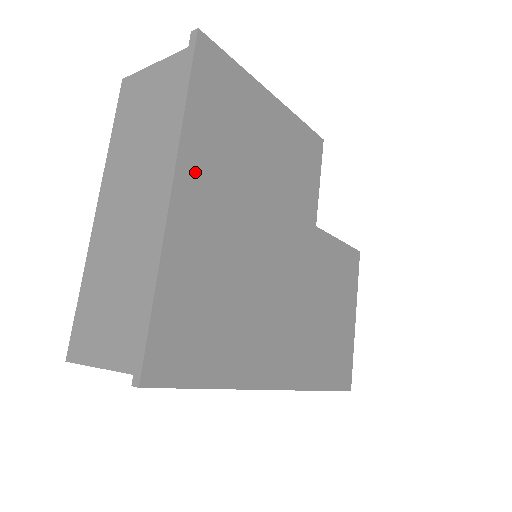
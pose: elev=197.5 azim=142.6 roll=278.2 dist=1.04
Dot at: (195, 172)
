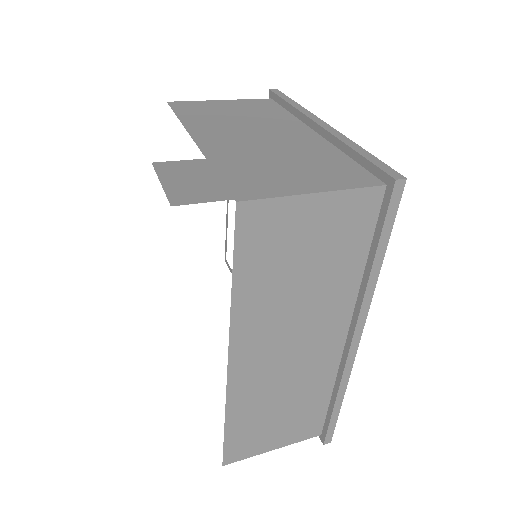
Dot at: occluded
